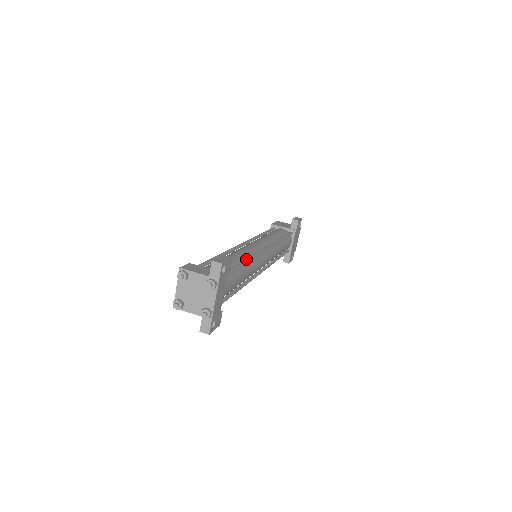
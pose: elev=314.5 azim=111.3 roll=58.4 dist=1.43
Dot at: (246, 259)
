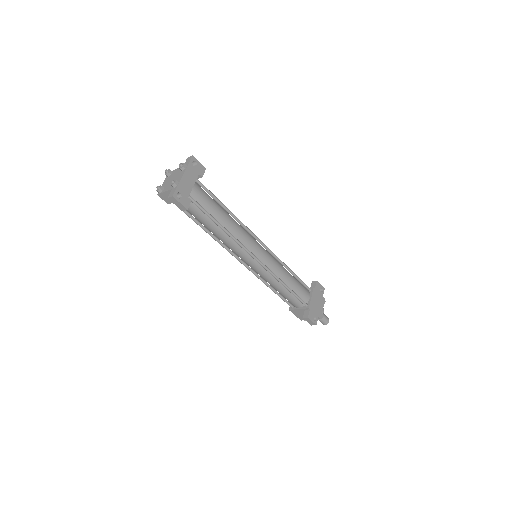
Dot at: (231, 213)
